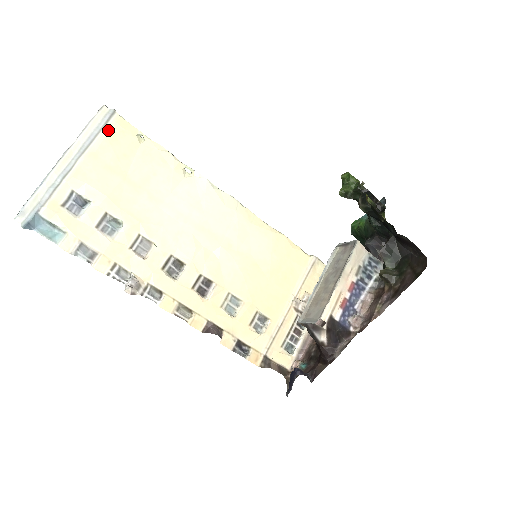
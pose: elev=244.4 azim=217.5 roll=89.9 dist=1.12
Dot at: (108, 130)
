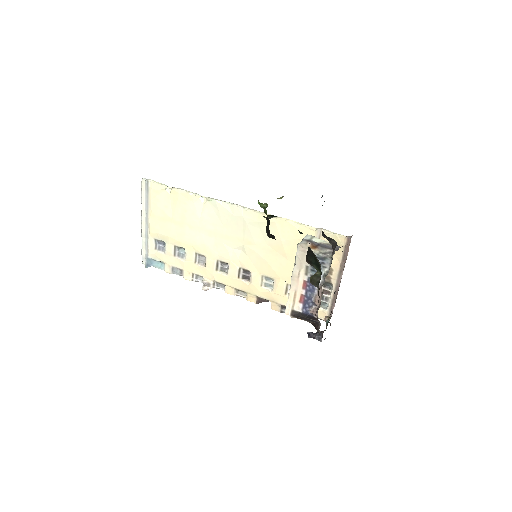
Dot at: (150, 196)
